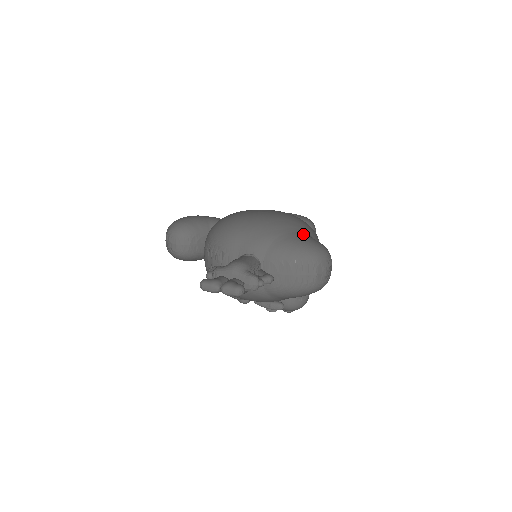
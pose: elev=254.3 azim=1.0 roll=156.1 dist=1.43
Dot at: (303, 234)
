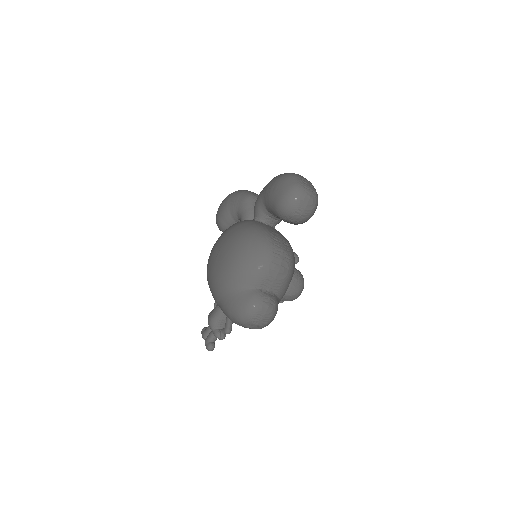
Dot at: (233, 294)
